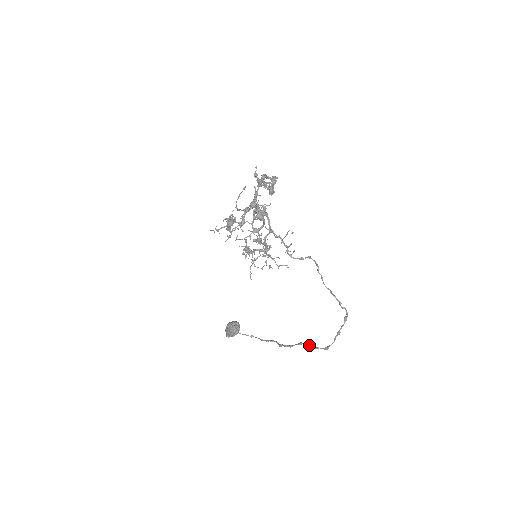
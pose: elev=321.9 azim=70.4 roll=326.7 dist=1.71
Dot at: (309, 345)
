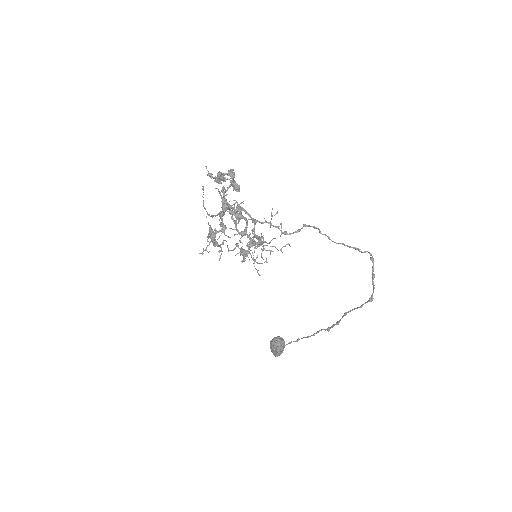
Dot at: (353, 309)
